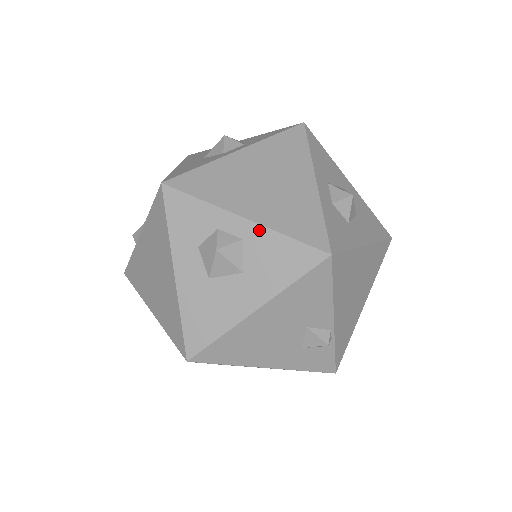
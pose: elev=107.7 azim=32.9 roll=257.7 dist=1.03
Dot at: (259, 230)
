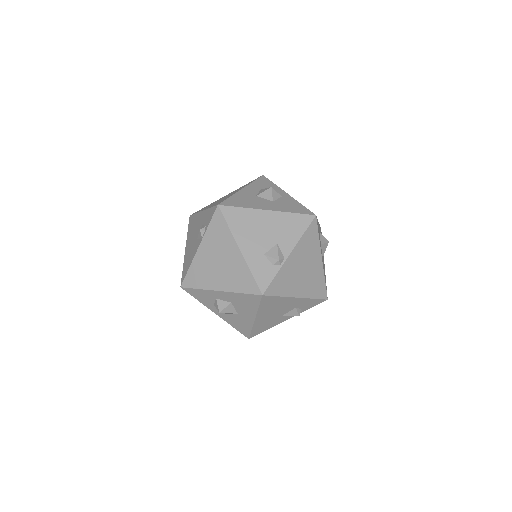
Dot at: (291, 198)
